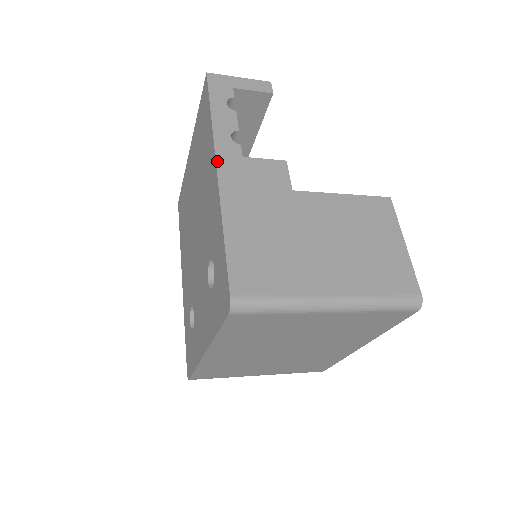
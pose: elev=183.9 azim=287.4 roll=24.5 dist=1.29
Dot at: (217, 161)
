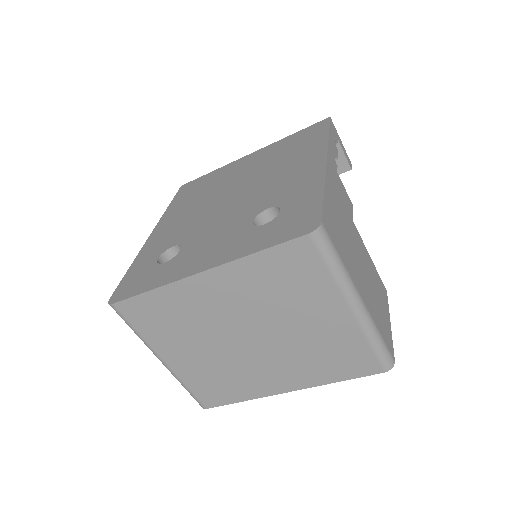
Dot at: (328, 155)
